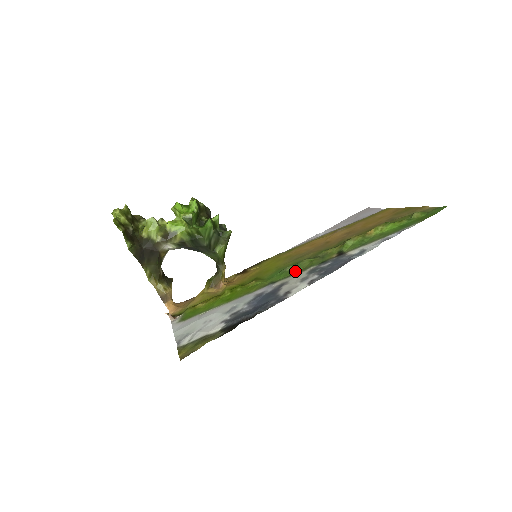
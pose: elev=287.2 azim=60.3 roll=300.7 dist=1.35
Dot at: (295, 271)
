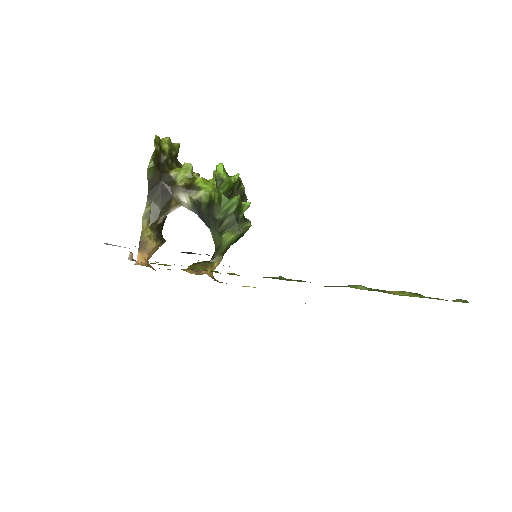
Dot at: (282, 279)
